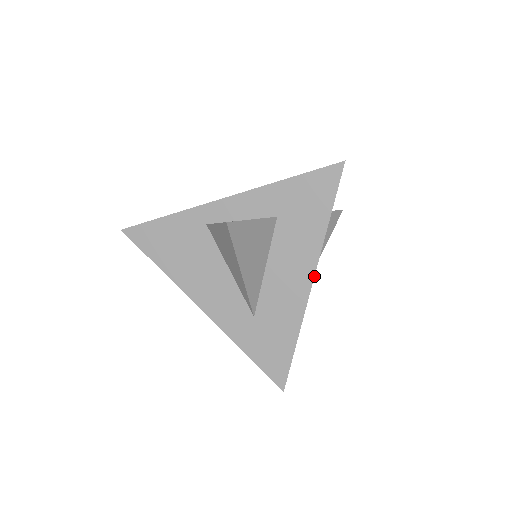
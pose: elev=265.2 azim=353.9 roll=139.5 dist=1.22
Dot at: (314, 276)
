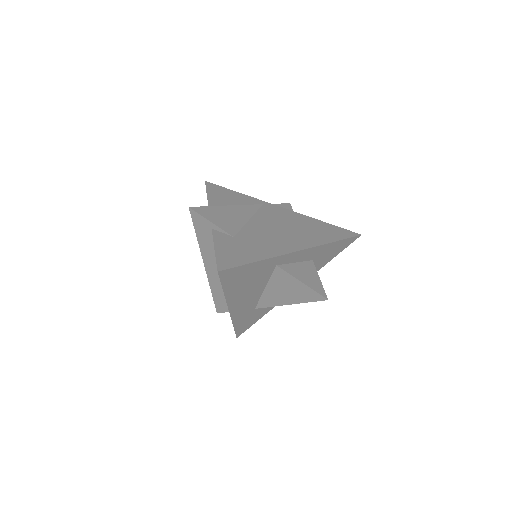
Dot at: occluded
